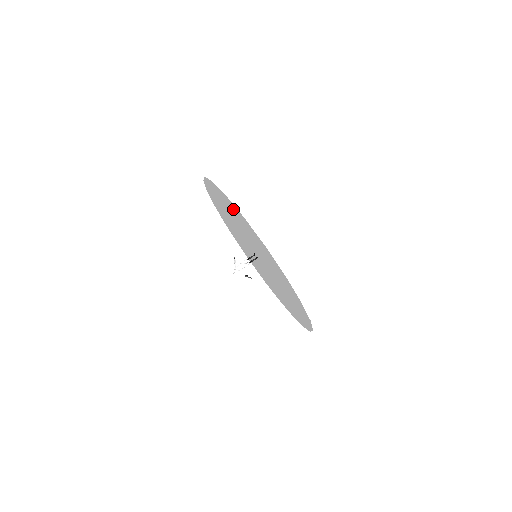
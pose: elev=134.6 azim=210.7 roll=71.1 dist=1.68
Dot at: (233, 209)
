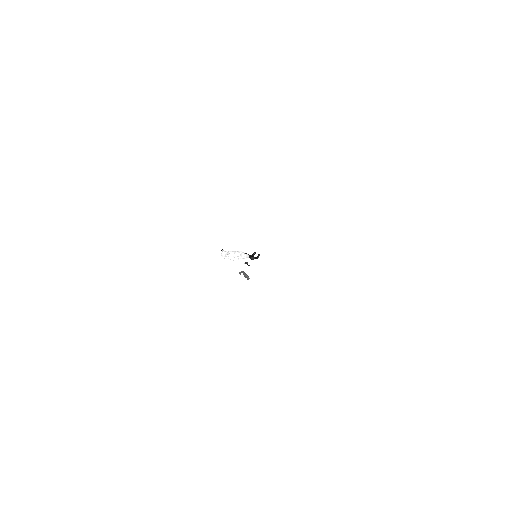
Dot at: (257, 135)
